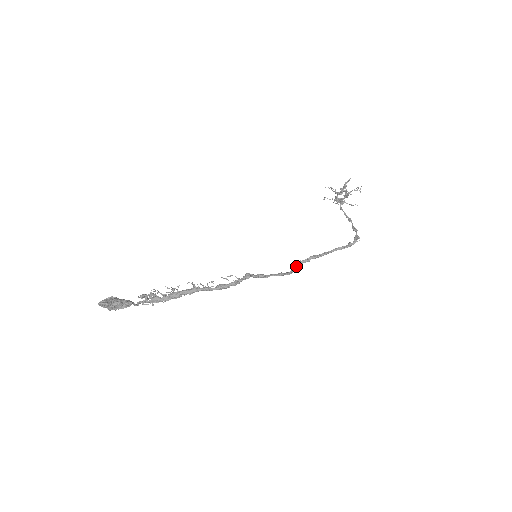
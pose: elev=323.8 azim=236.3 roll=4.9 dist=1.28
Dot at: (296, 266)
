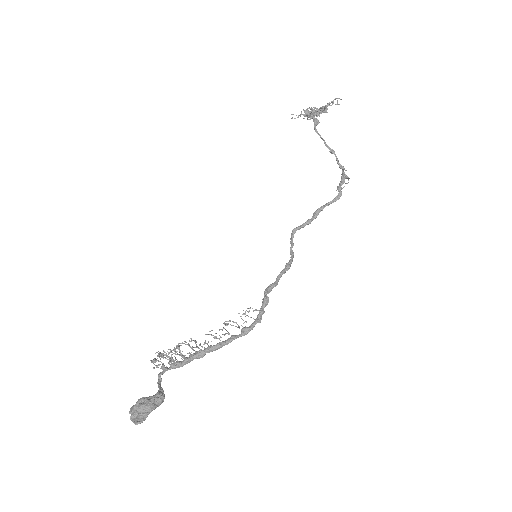
Dot at: (292, 239)
